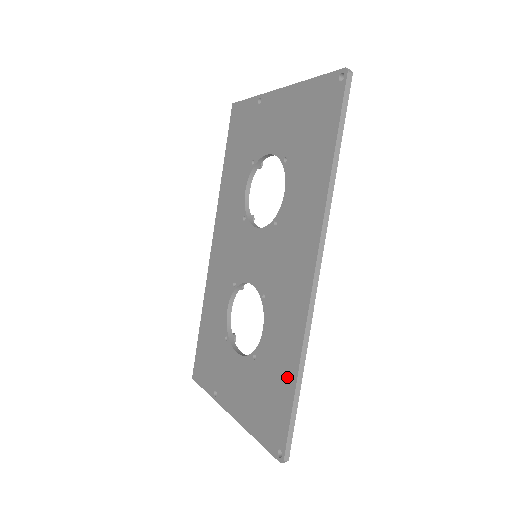
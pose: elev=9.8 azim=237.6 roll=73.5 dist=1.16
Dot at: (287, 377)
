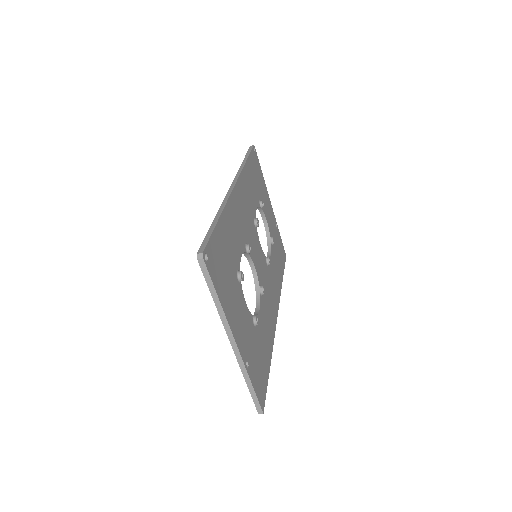
Dot at: occluded
